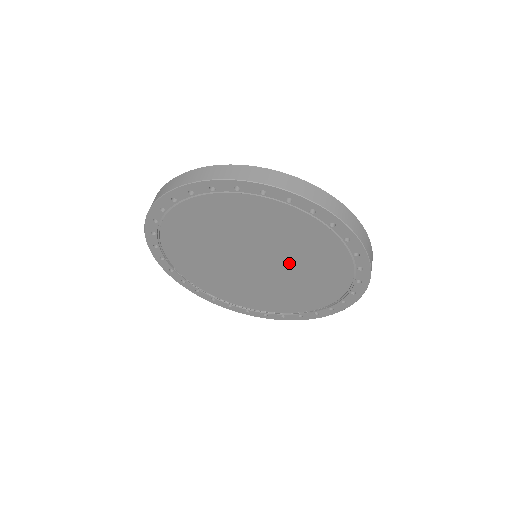
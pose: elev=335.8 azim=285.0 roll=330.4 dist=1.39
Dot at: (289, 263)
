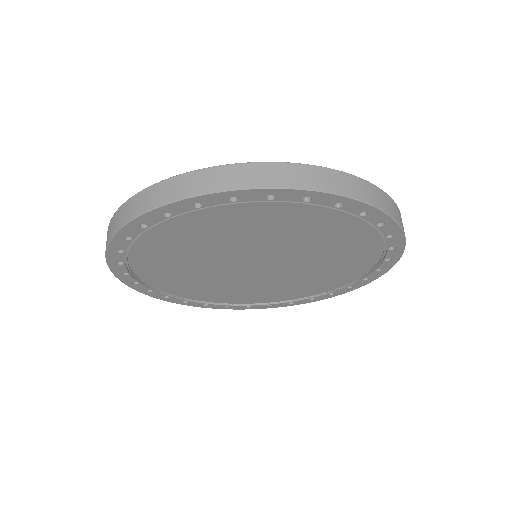
Dot at: (302, 262)
